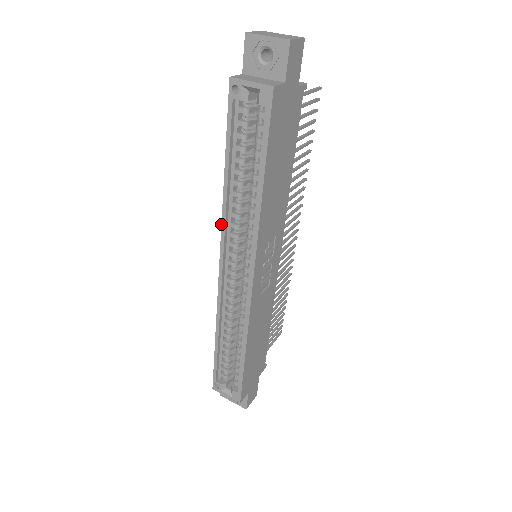
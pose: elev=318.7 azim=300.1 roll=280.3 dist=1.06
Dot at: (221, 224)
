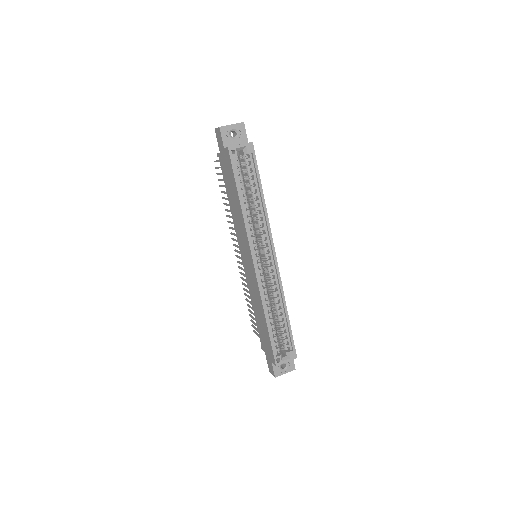
Dot at: (247, 234)
